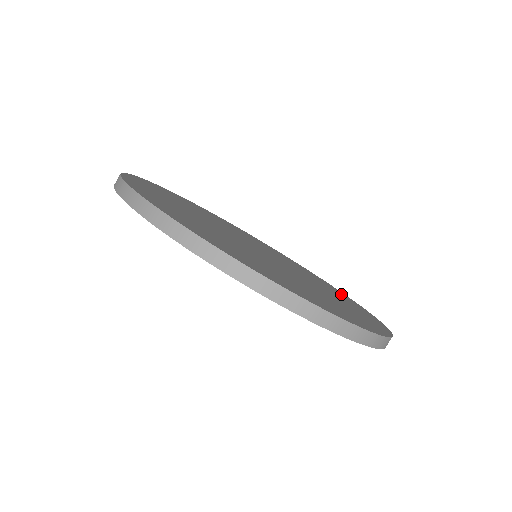
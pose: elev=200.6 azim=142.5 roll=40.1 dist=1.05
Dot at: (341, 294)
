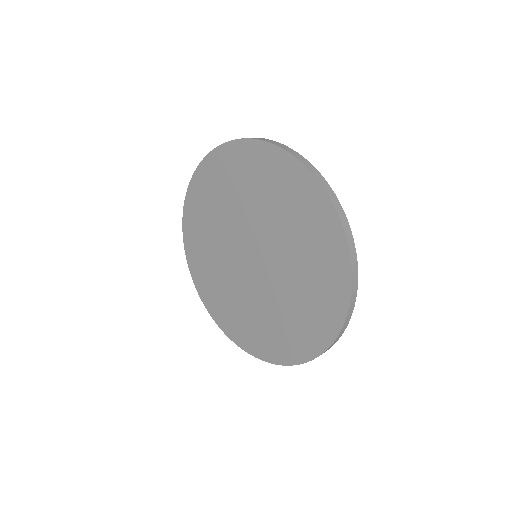
Dot at: occluded
